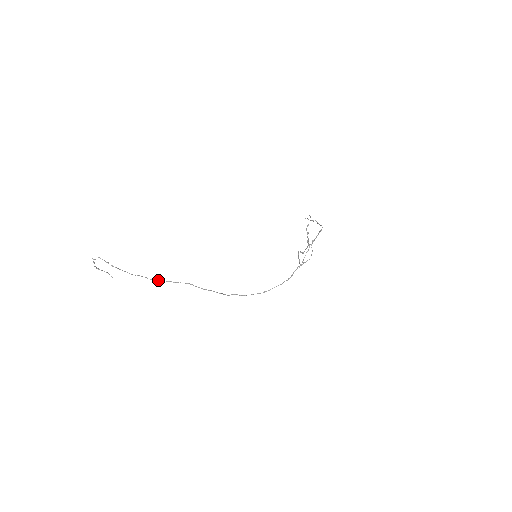
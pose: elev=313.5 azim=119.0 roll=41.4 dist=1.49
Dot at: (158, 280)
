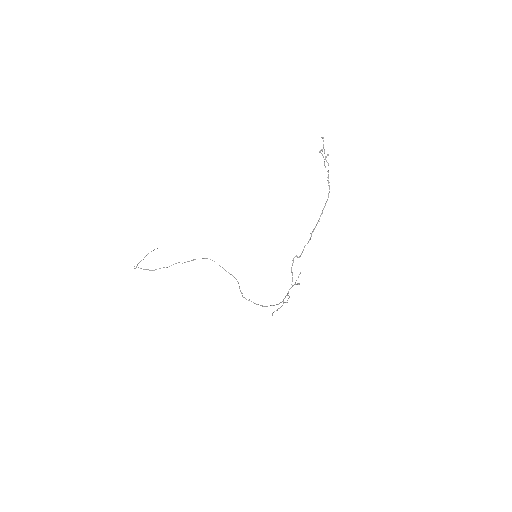
Dot at: occluded
